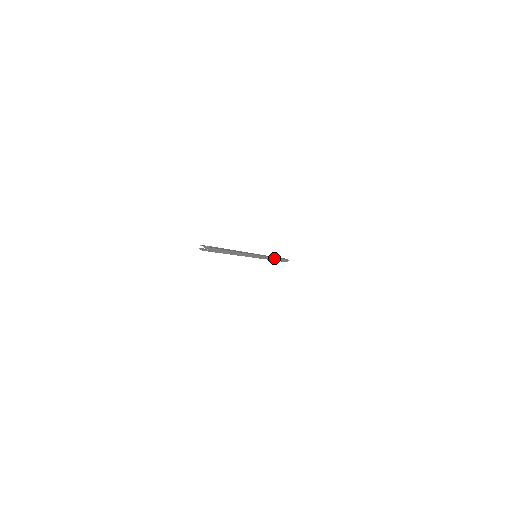
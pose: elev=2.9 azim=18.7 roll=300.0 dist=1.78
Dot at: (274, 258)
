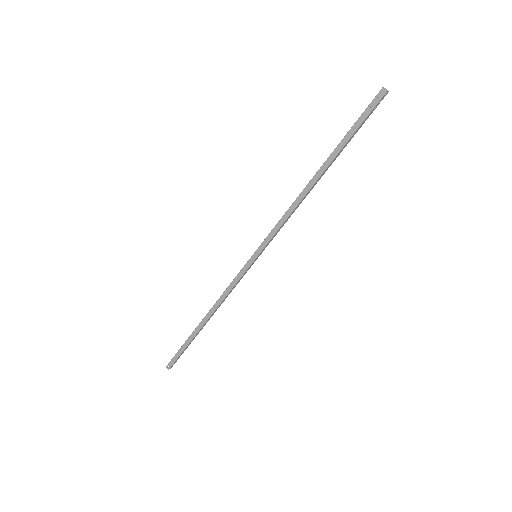
Dot at: (212, 315)
